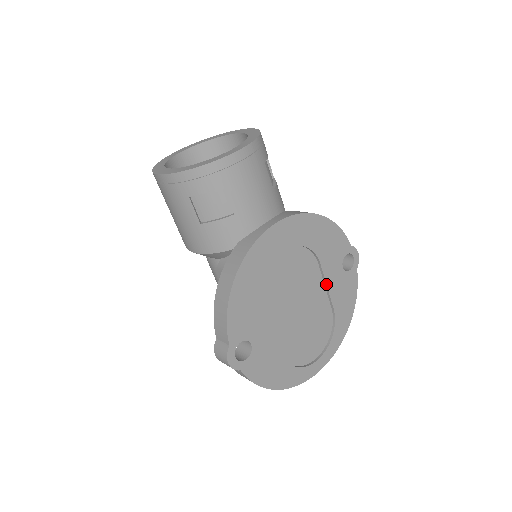
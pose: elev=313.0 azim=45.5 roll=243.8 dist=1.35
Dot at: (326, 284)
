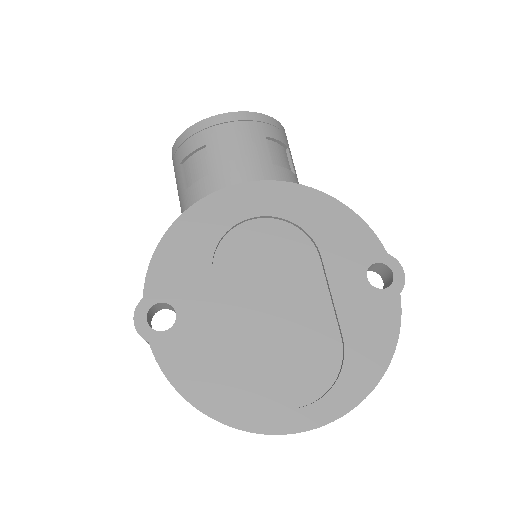
Dot at: (330, 290)
